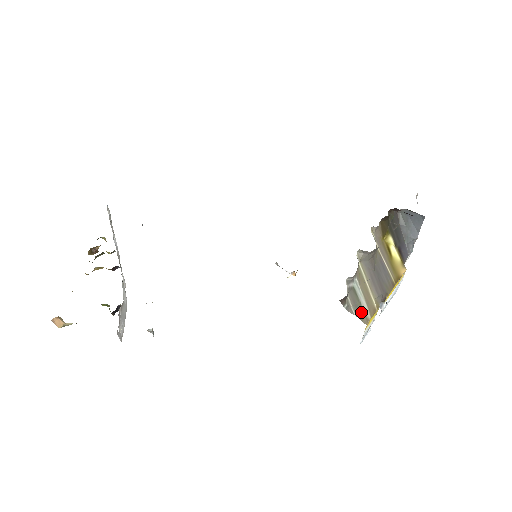
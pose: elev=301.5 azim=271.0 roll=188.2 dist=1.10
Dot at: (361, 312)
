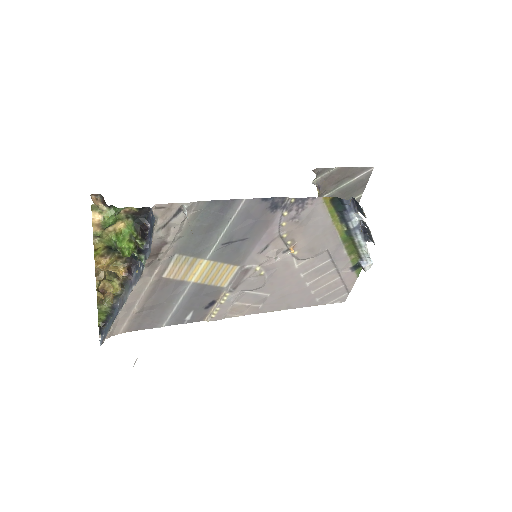
Dot at: occluded
